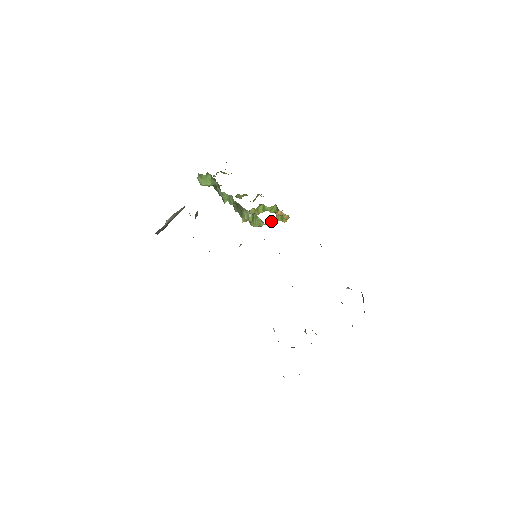
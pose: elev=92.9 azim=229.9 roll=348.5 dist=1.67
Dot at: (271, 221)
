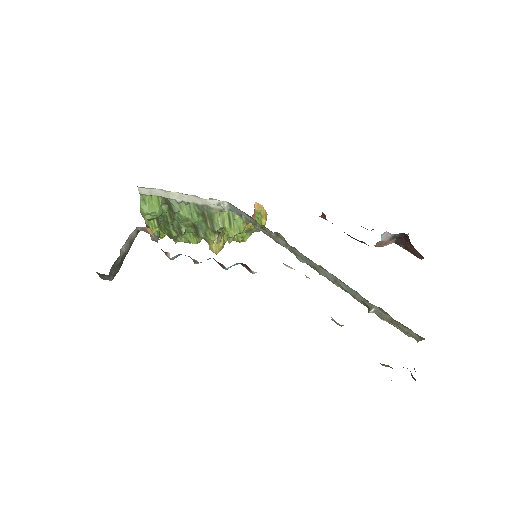
Dot at: occluded
